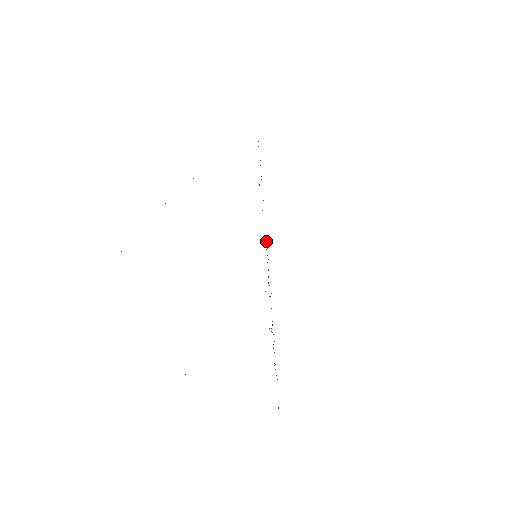
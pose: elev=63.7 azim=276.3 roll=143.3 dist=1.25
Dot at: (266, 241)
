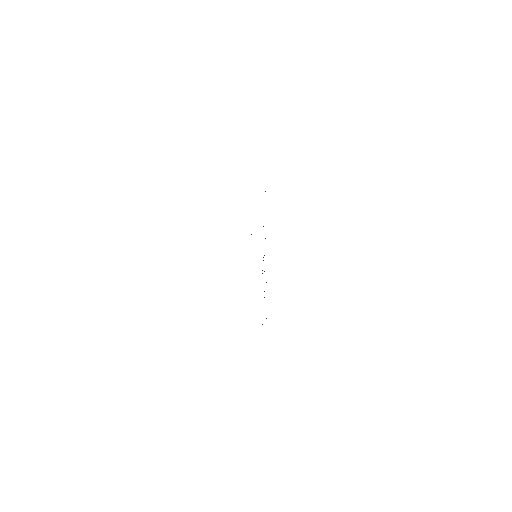
Dot at: occluded
